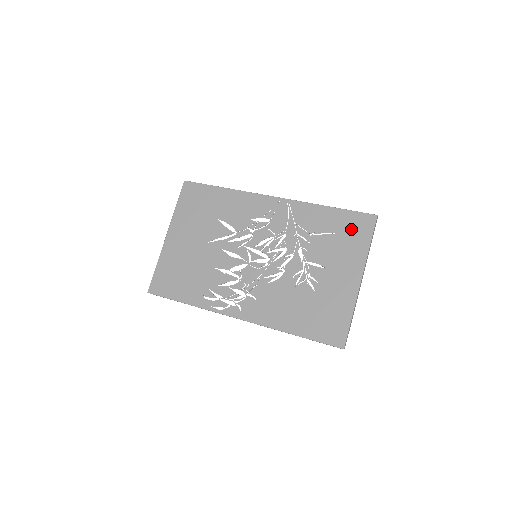
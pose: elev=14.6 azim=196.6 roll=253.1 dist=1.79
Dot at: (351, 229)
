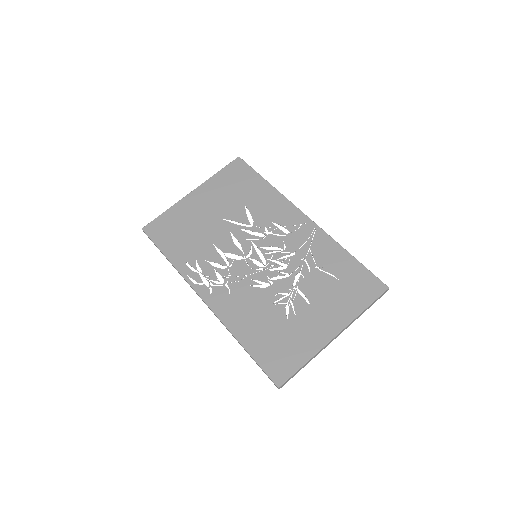
Dot at: (357, 285)
